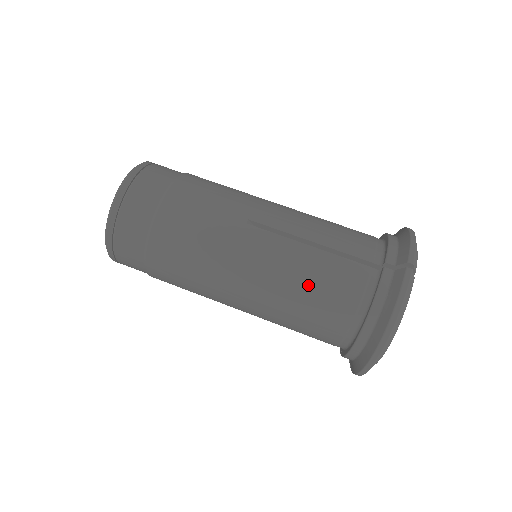
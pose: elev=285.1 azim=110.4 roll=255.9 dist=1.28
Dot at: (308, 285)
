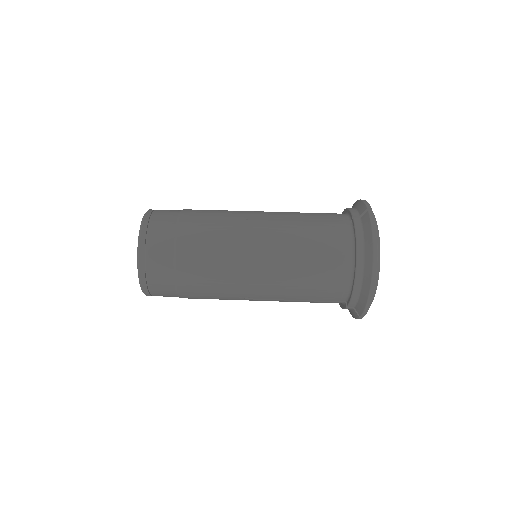
Dot at: occluded
